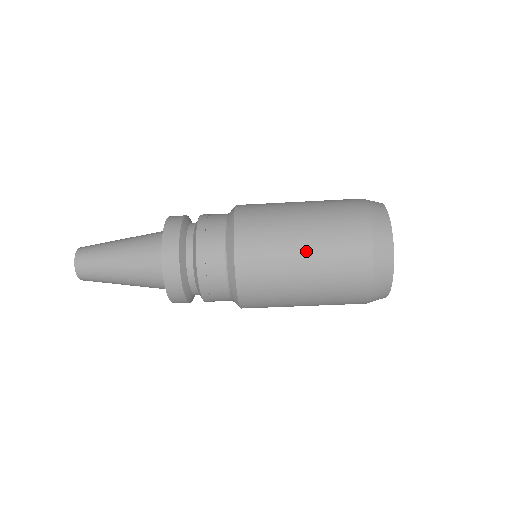
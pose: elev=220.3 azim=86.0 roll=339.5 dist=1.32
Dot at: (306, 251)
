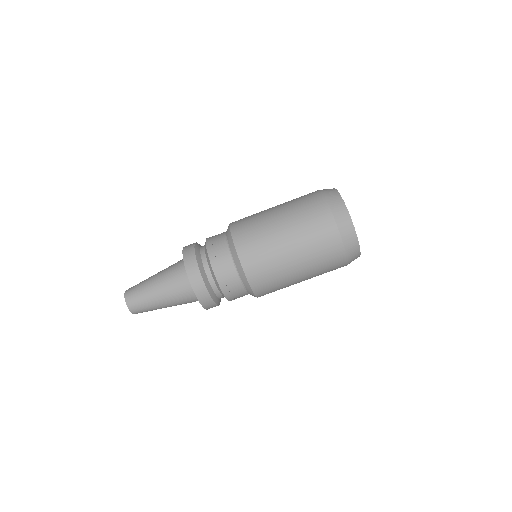
Dot at: (279, 213)
